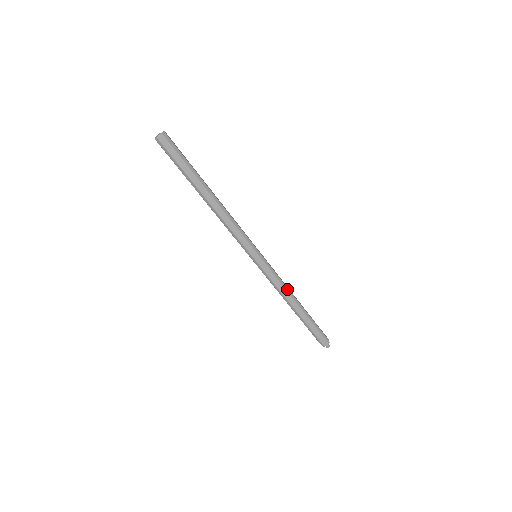
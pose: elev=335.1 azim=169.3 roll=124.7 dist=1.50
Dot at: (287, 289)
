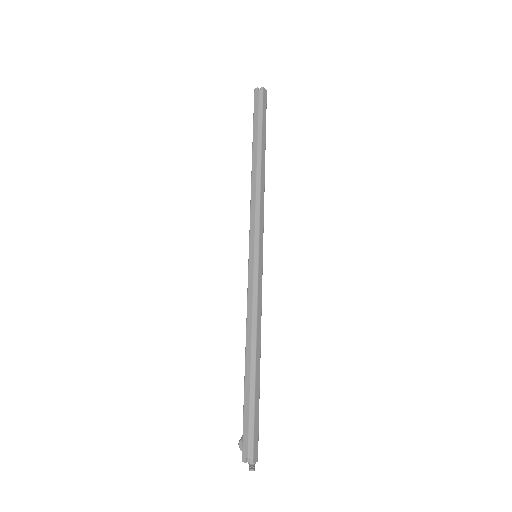
Dot at: (260, 324)
